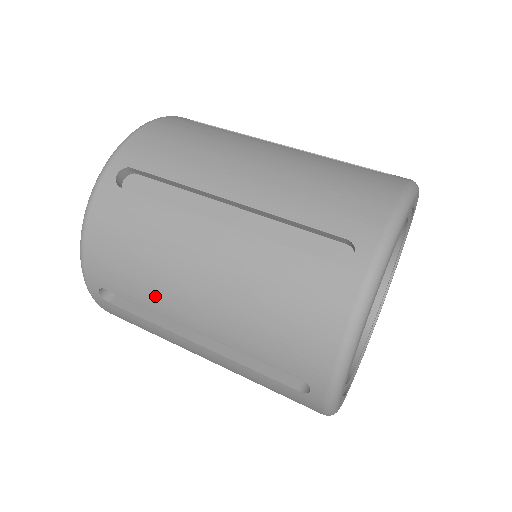
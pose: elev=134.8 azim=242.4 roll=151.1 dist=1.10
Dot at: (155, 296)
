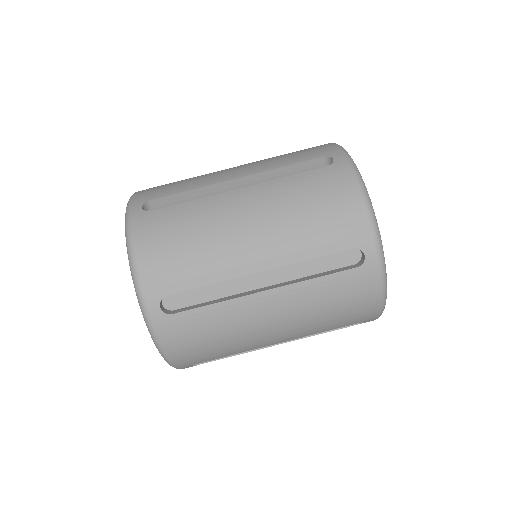
Dot at: occluded
